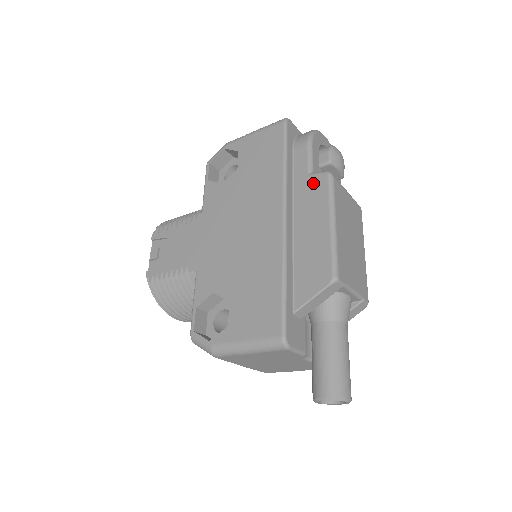
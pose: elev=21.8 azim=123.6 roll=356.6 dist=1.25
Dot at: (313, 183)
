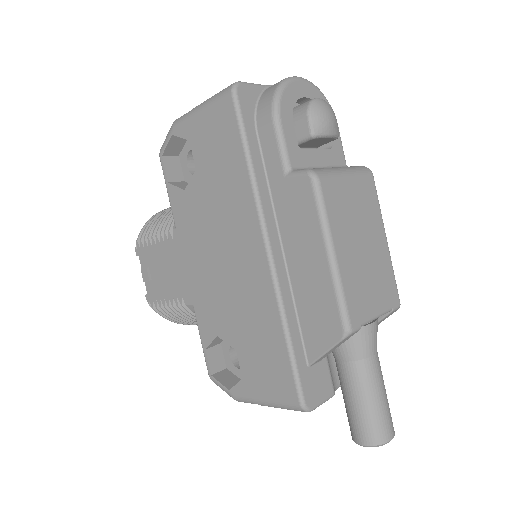
Dot at: (294, 191)
